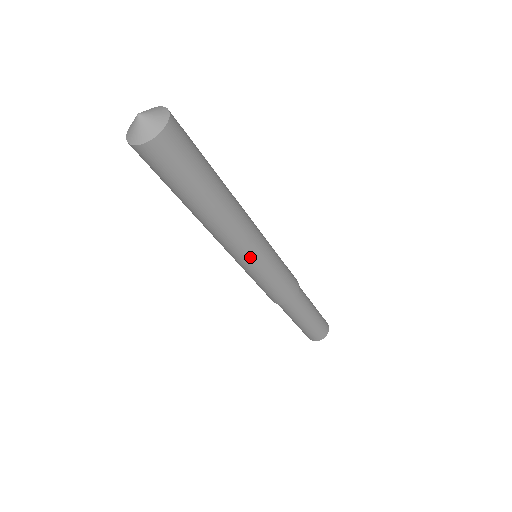
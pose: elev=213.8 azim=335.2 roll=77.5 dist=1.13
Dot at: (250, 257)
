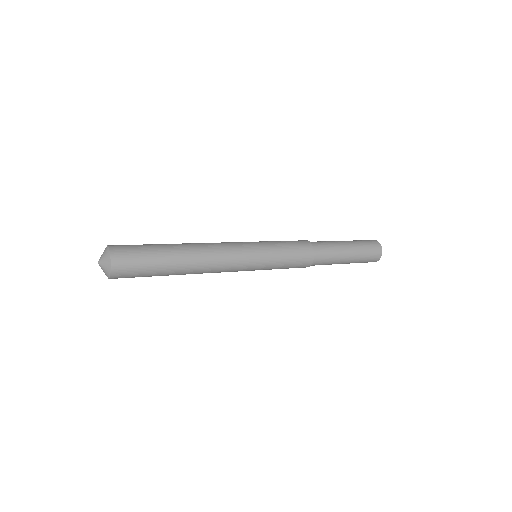
Dot at: occluded
